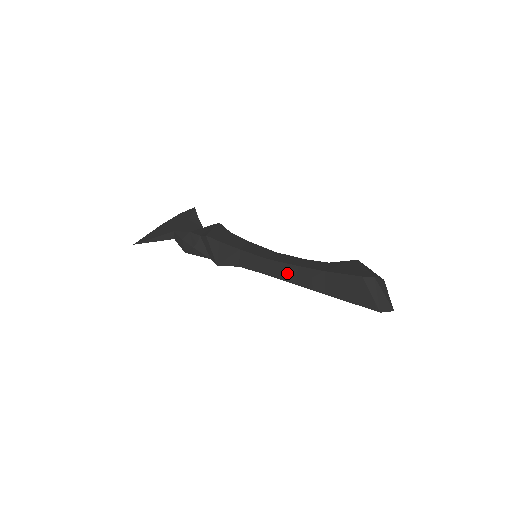
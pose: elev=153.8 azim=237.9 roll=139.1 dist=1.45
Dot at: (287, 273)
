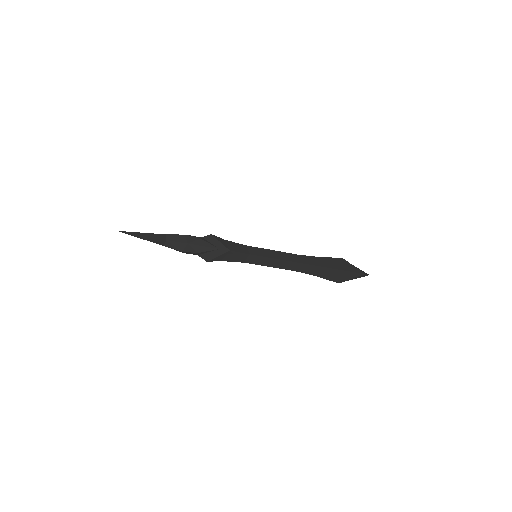
Dot at: (292, 258)
